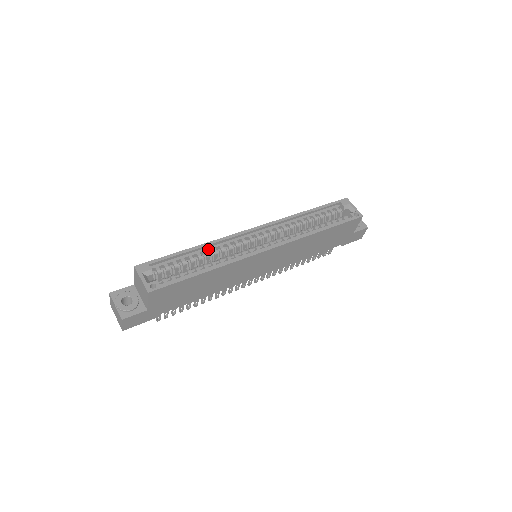
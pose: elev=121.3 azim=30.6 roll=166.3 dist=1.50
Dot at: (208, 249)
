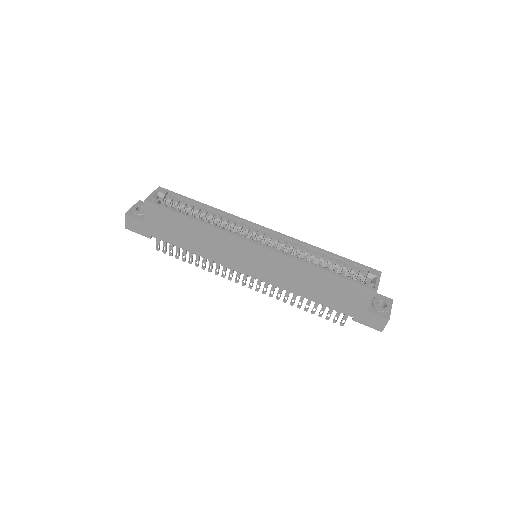
Dot at: (216, 214)
